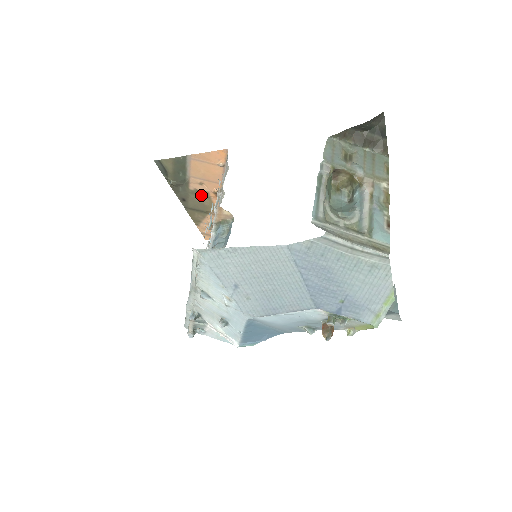
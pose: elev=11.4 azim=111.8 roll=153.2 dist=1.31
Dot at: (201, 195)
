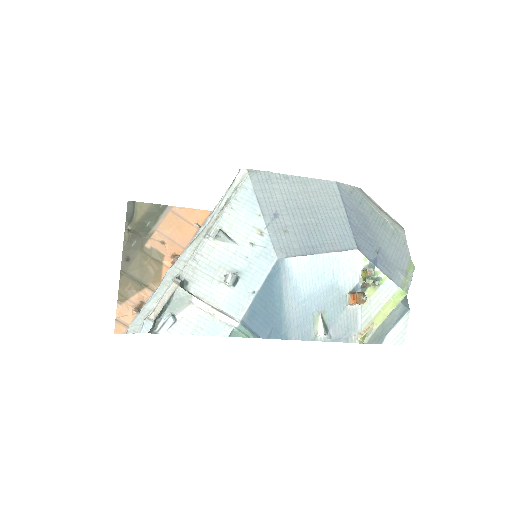
Dot at: (153, 258)
